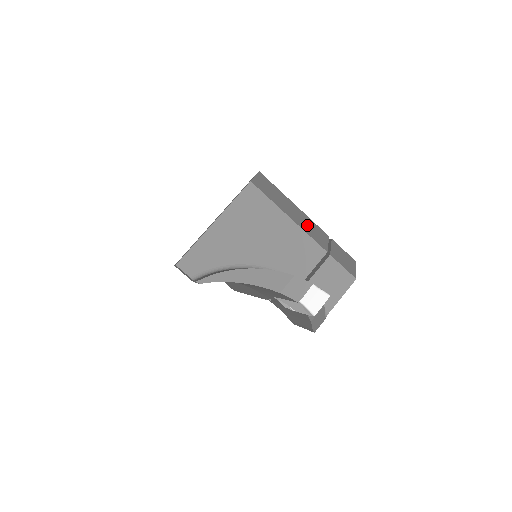
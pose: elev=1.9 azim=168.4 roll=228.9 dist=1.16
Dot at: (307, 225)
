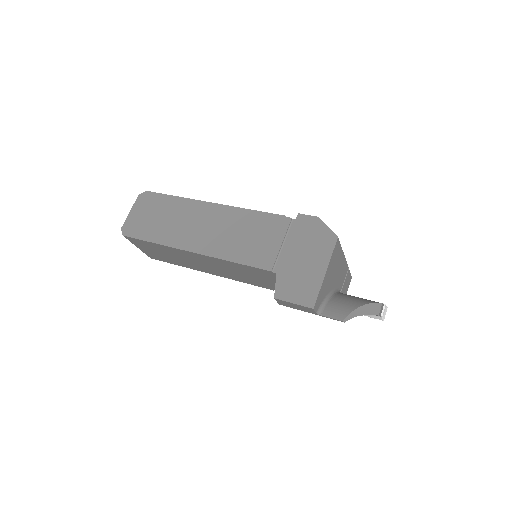
Dot at: occluded
